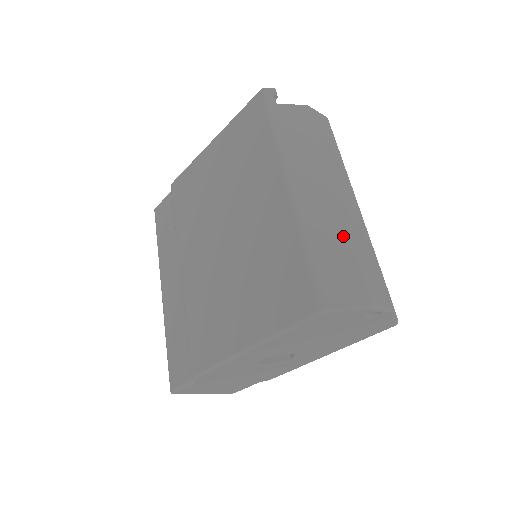
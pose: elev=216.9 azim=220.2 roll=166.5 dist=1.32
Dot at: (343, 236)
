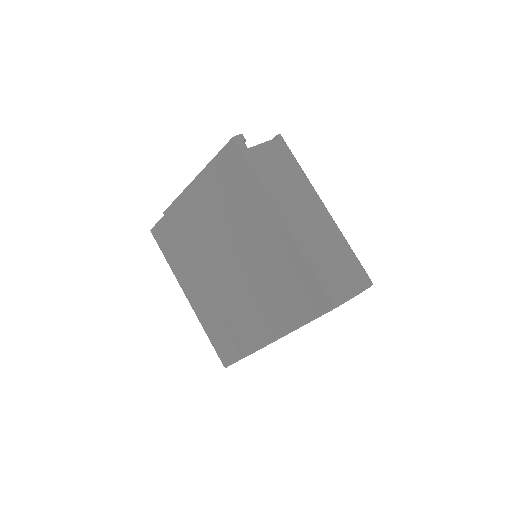
Dot at: (330, 247)
